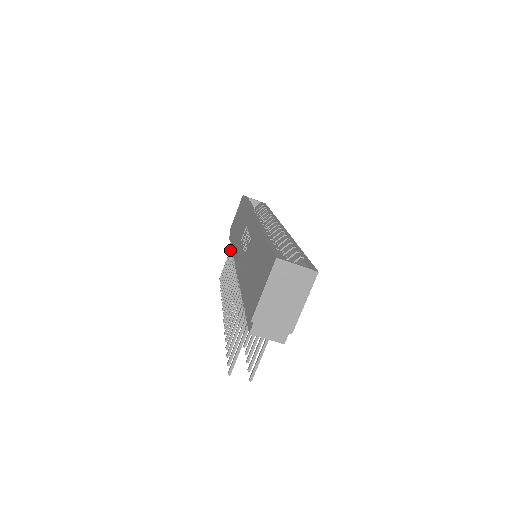
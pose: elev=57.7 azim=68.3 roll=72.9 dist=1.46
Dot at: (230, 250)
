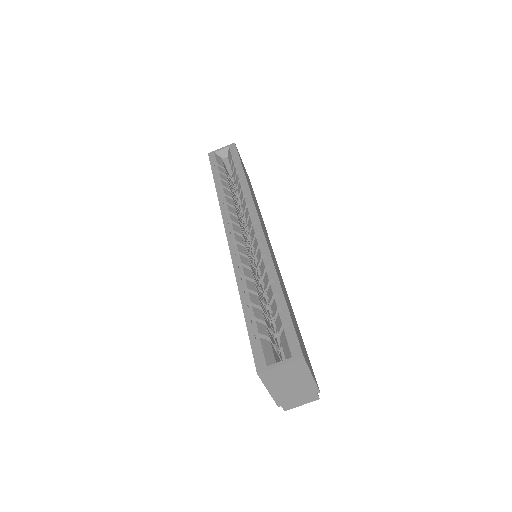
Dot at: occluded
